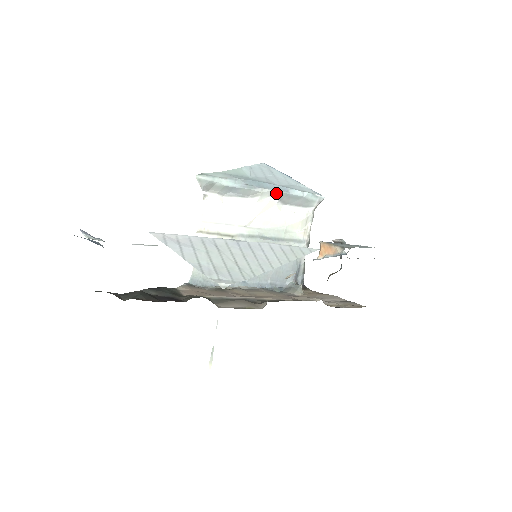
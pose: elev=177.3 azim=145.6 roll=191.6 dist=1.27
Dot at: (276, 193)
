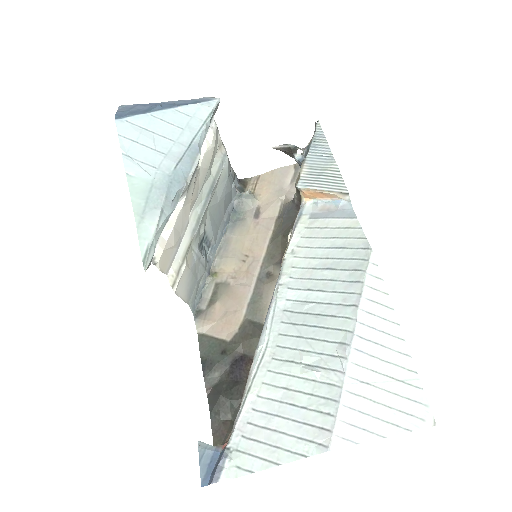
Dot at: (197, 166)
